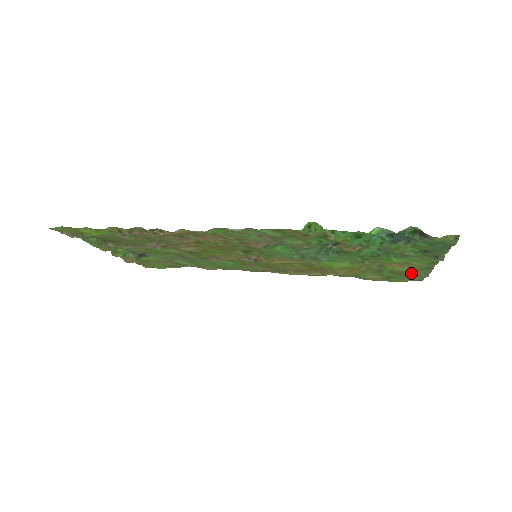
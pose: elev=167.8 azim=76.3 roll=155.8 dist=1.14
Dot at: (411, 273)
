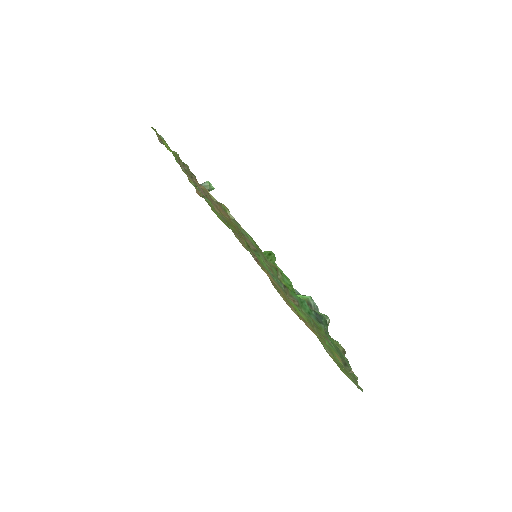
Dot at: occluded
